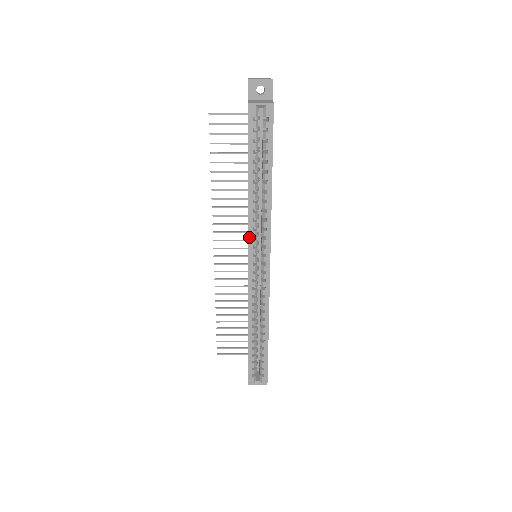
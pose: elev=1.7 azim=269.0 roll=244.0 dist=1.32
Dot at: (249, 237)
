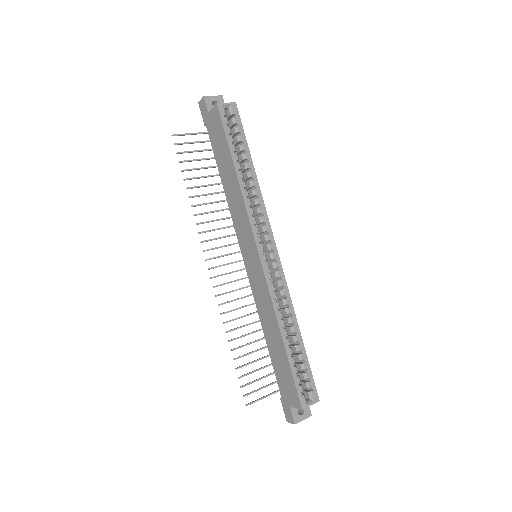
Dot at: (251, 225)
